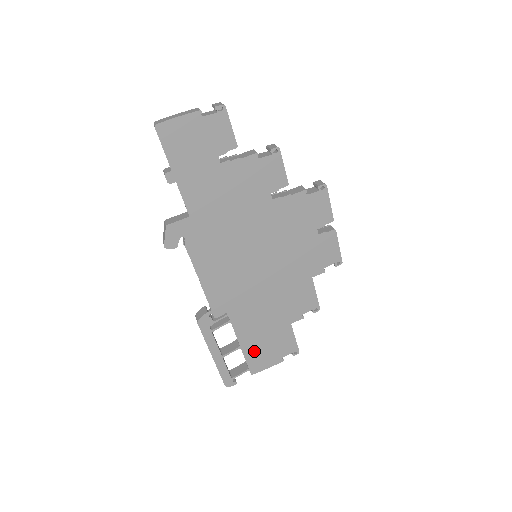
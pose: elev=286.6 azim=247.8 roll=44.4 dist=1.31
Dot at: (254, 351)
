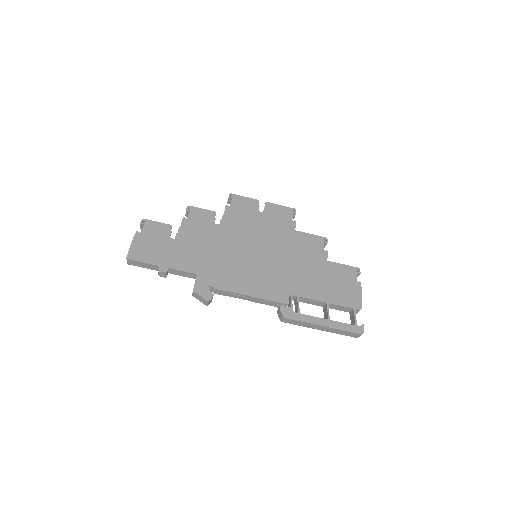
Dot at: (338, 296)
